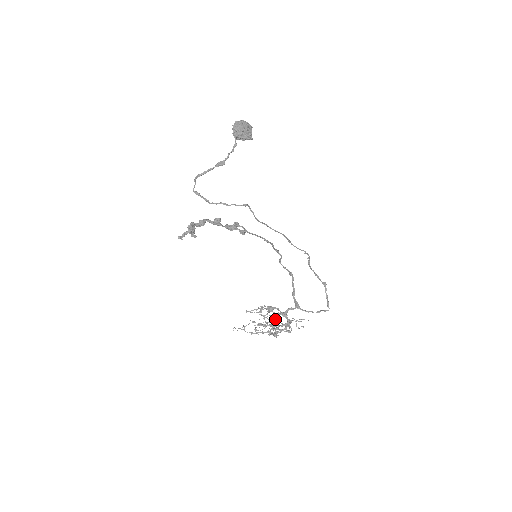
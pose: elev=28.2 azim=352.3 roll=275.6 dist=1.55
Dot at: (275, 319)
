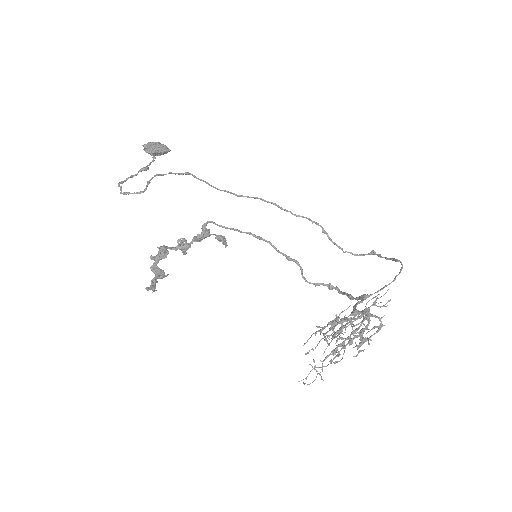
Dot at: (344, 319)
